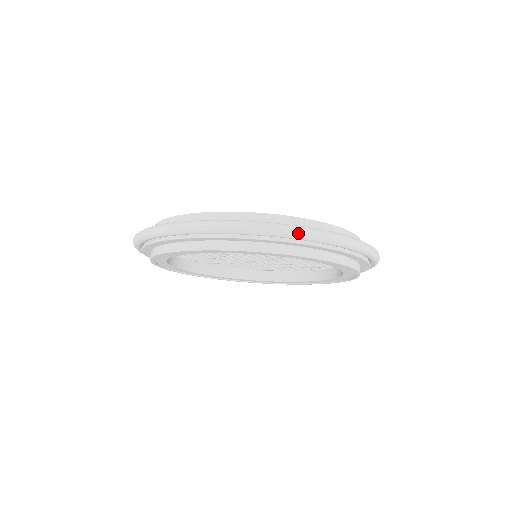
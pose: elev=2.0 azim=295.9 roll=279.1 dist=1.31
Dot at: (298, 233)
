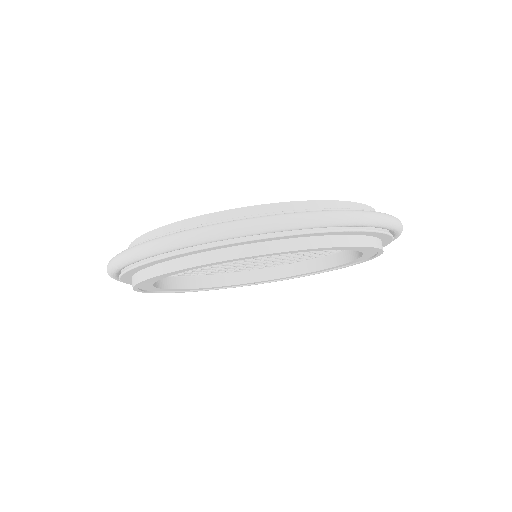
Dot at: (299, 222)
